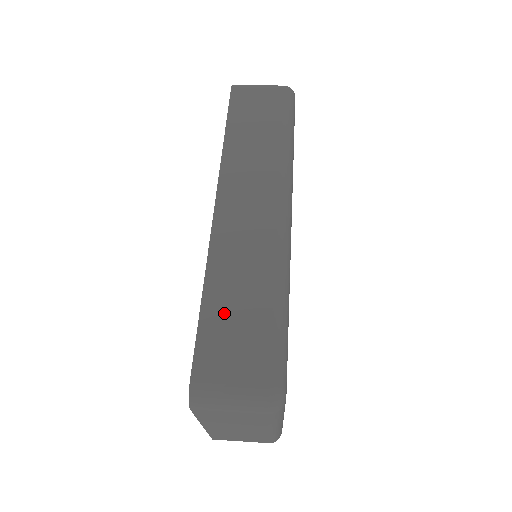
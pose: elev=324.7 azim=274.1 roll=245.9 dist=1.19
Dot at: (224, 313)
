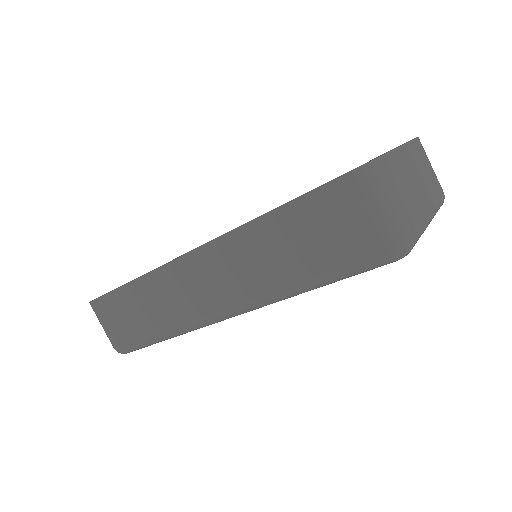
Dot at: (128, 304)
